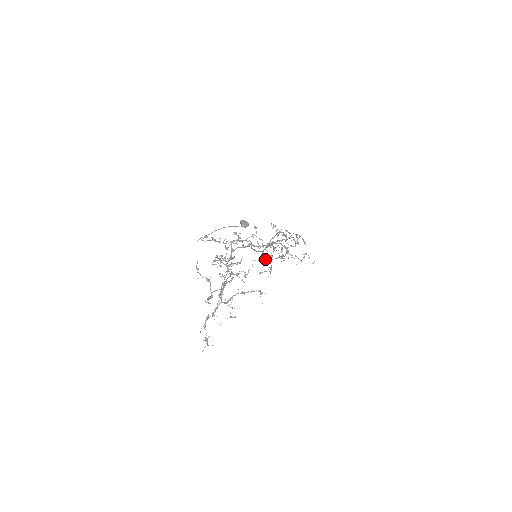
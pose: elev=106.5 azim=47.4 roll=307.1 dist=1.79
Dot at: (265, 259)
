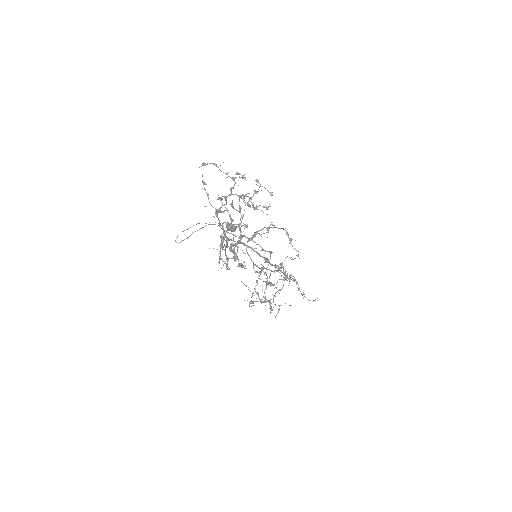
Dot at: (258, 301)
